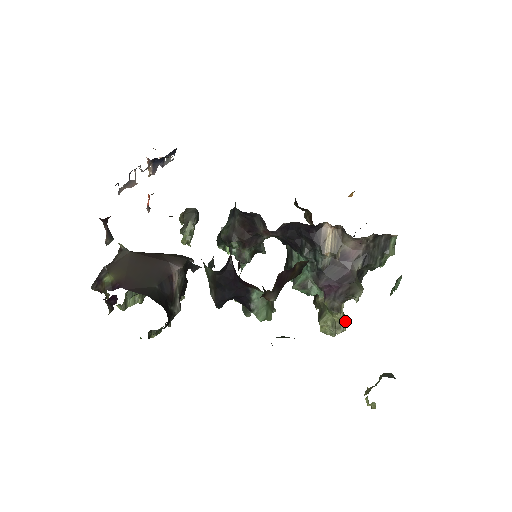
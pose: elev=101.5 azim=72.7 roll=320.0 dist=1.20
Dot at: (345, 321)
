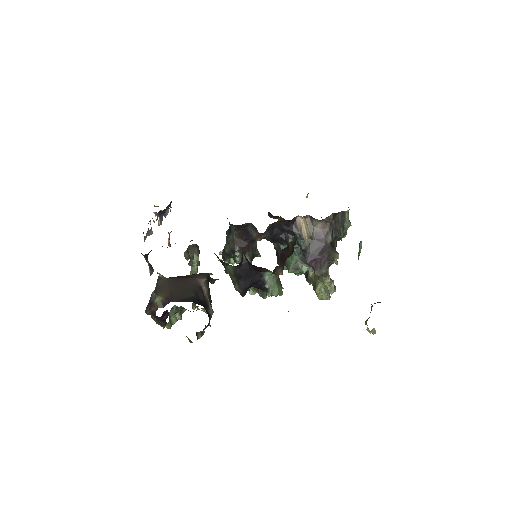
Dot at: (333, 284)
